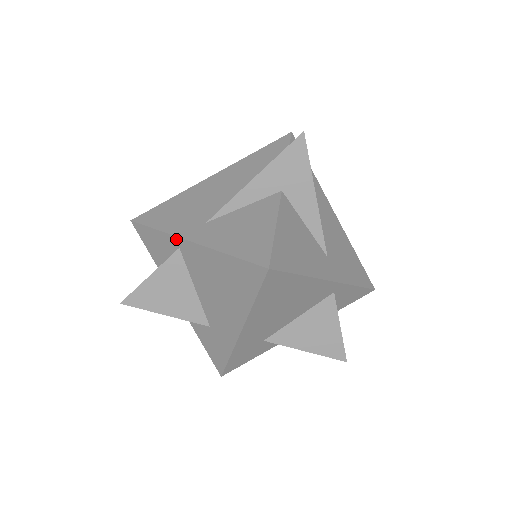
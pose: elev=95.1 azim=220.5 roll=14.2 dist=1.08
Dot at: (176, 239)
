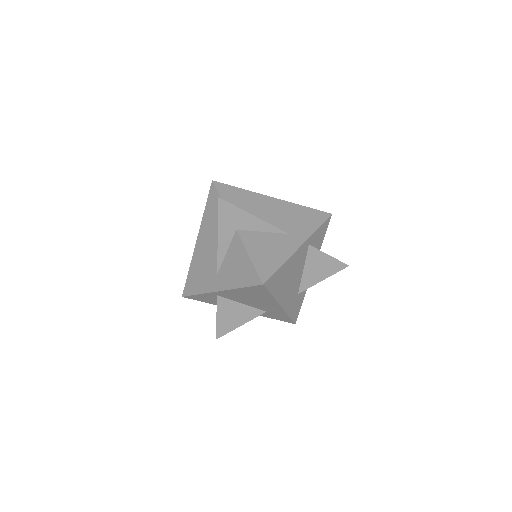
Dot at: (211, 293)
